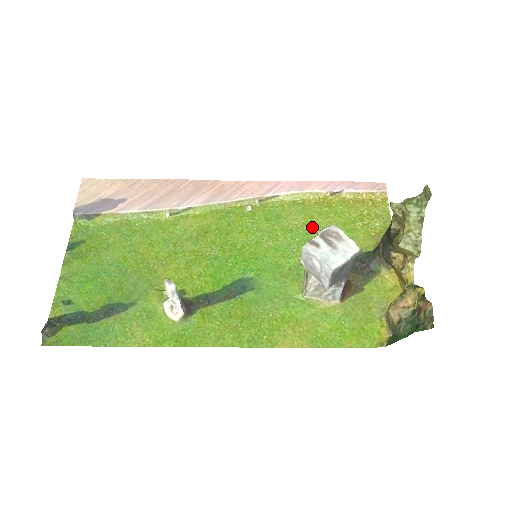
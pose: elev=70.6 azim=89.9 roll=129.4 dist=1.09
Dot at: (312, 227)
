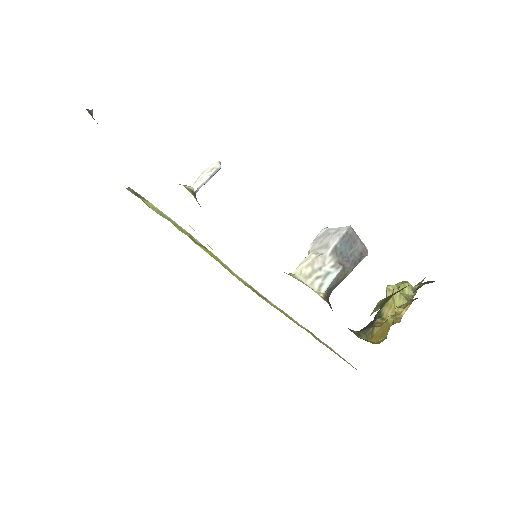
Dot at: occluded
